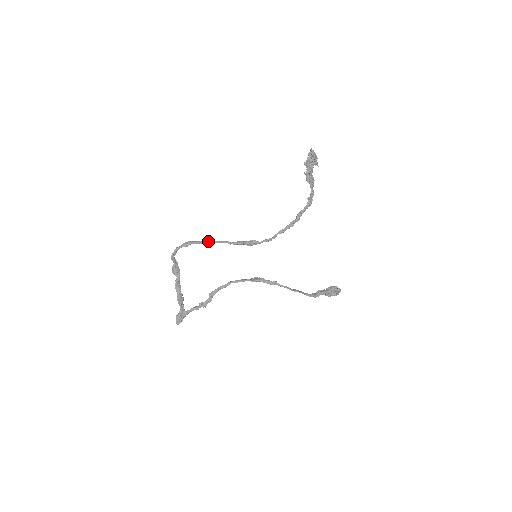
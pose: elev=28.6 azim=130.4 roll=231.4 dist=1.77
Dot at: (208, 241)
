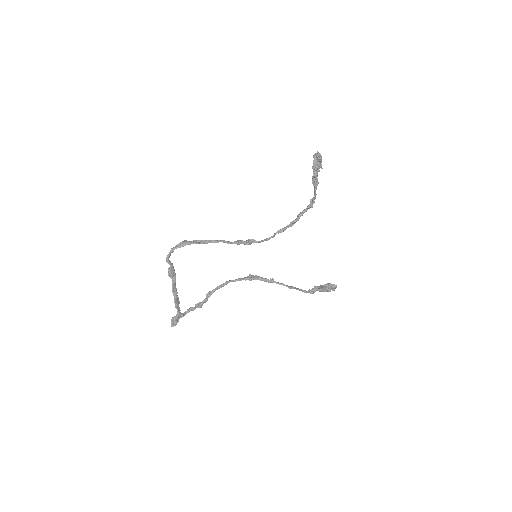
Dot at: (204, 241)
